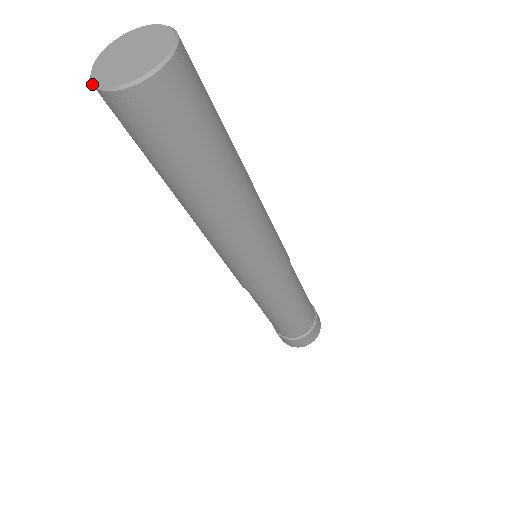
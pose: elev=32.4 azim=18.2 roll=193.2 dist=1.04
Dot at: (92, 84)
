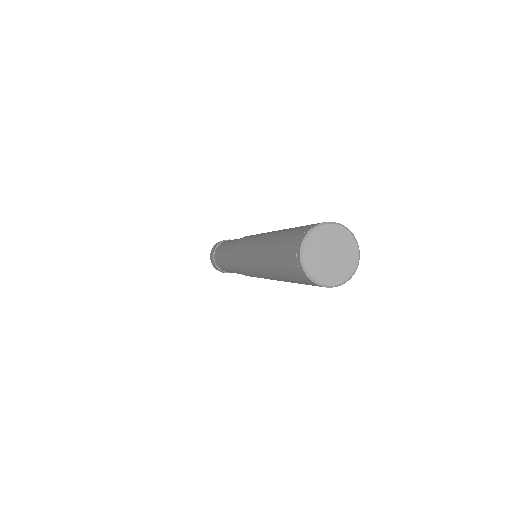
Dot at: occluded
